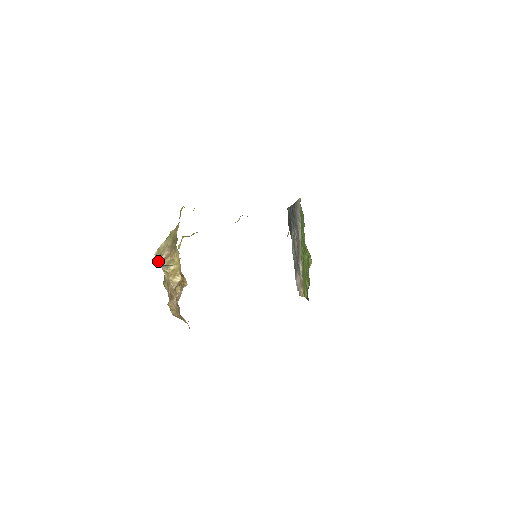
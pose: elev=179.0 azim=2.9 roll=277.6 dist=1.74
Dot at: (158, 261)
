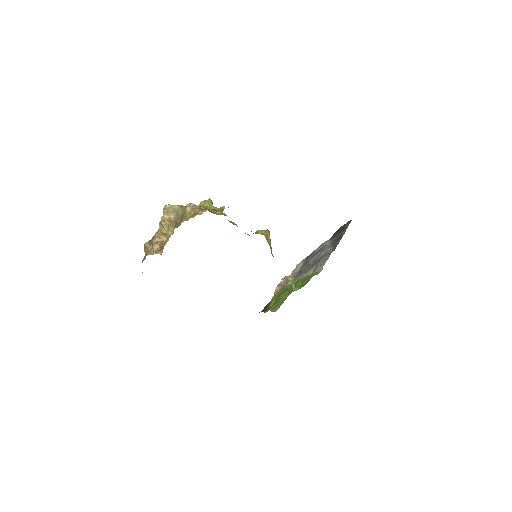
Dot at: (163, 213)
